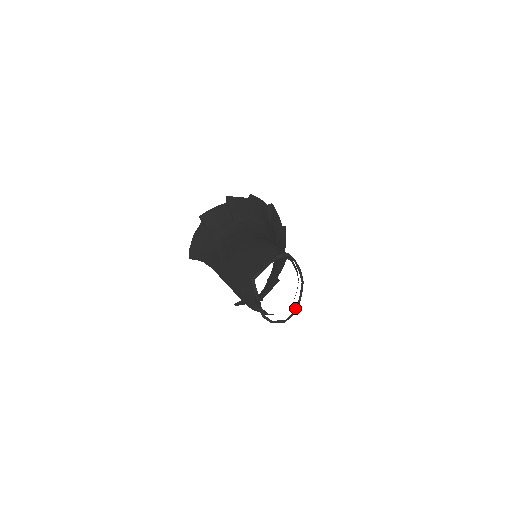
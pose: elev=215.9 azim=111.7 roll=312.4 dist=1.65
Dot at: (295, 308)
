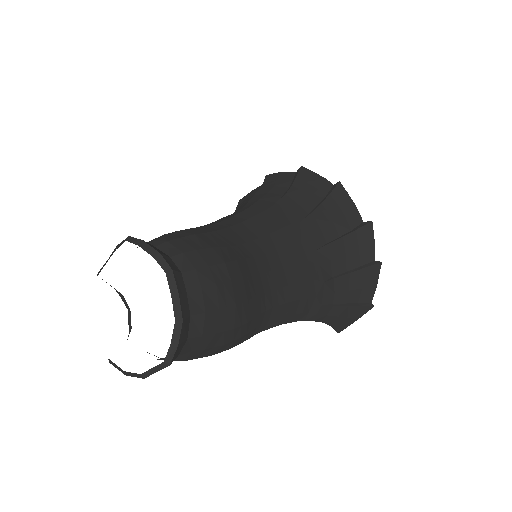
Dot at: occluded
